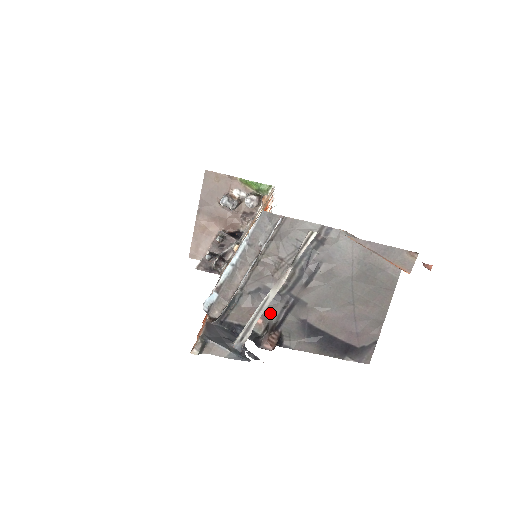
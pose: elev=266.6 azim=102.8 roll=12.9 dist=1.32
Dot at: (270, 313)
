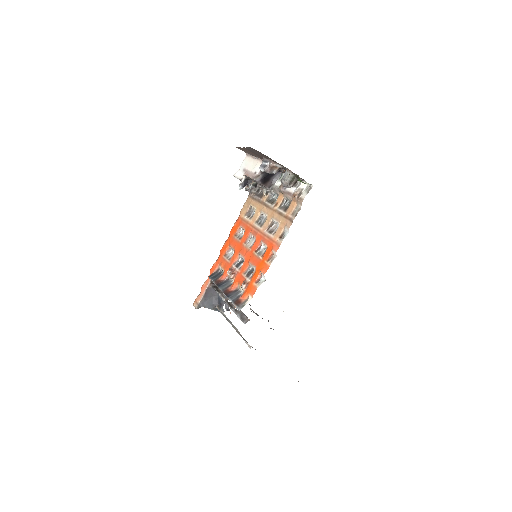
Dot at: occluded
